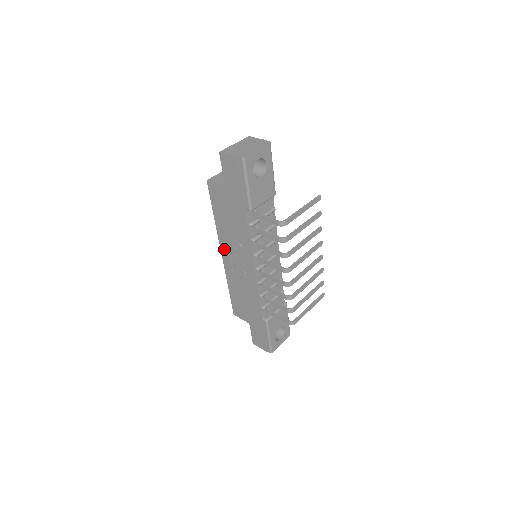
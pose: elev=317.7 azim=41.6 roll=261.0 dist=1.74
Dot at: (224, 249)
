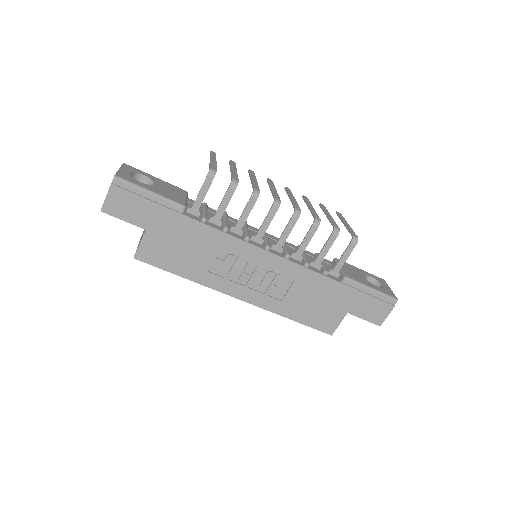
Dot at: (231, 289)
